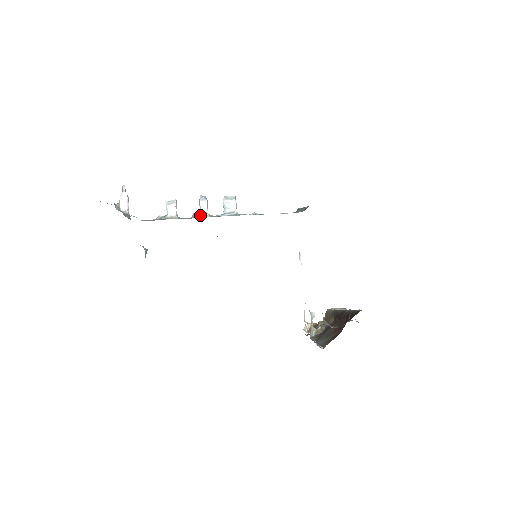
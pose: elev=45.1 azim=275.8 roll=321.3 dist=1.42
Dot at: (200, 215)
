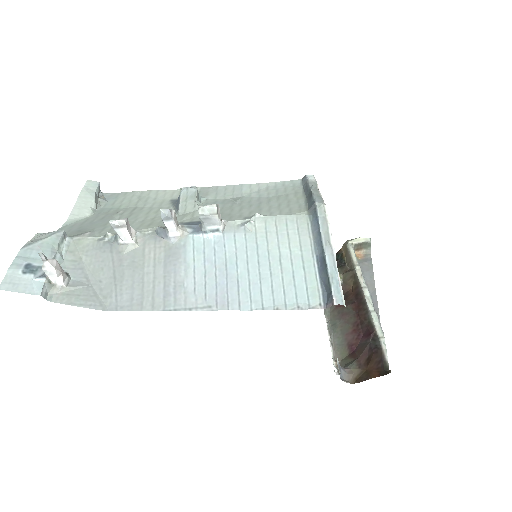
Dot at: (168, 237)
